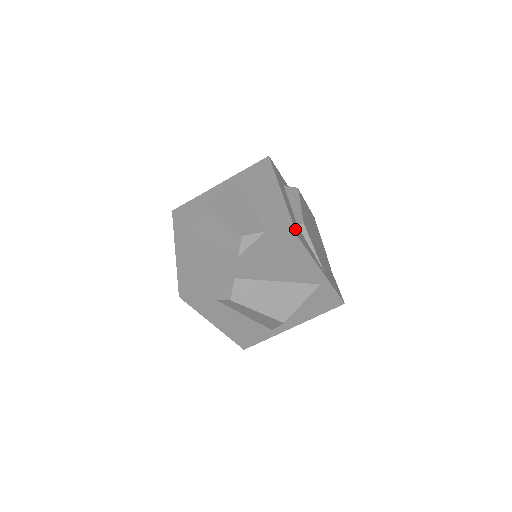
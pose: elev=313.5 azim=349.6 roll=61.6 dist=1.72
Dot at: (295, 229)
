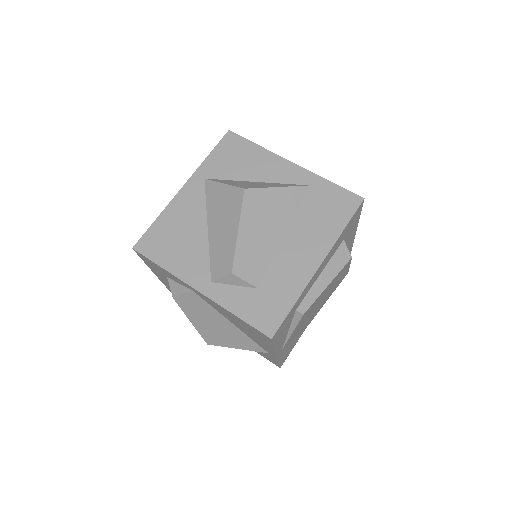
Dot at: (280, 326)
